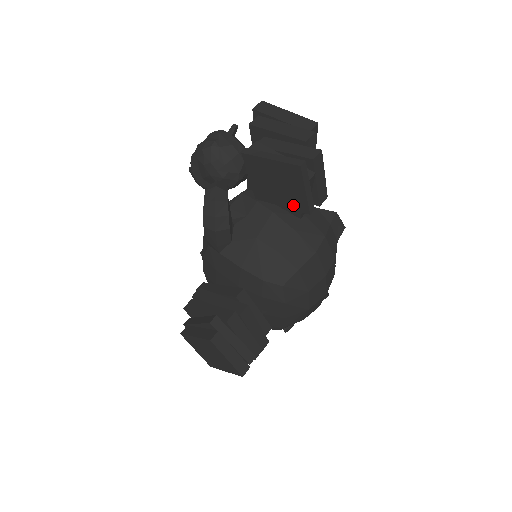
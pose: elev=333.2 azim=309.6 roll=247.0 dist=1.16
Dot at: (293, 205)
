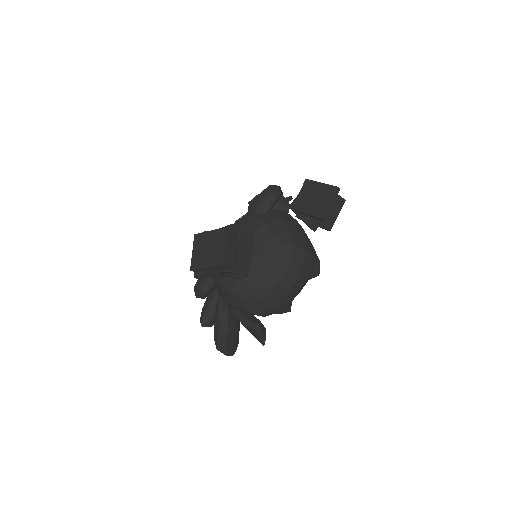
Dot at: (315, 213)
